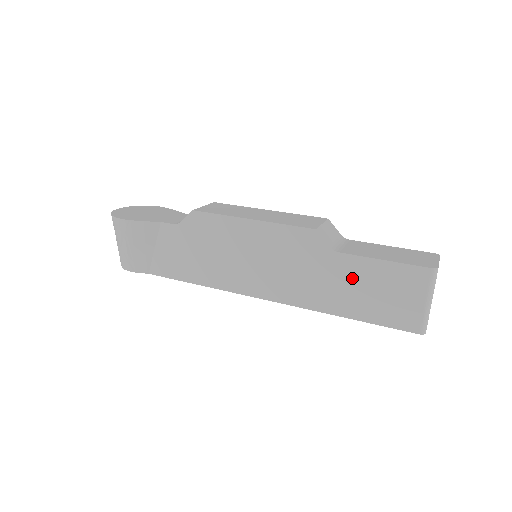
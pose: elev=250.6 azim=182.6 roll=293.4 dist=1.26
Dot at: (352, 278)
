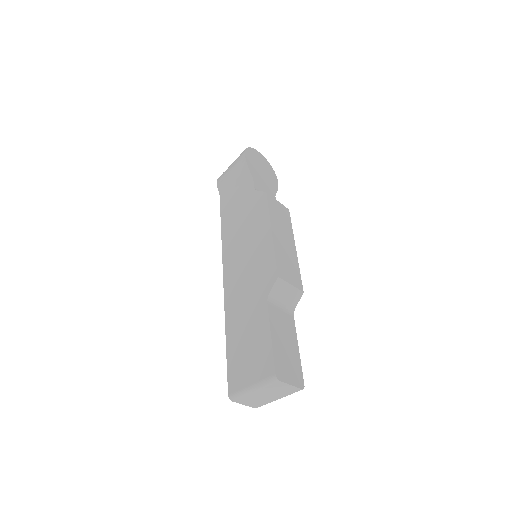
Dot at: (253, 323)
